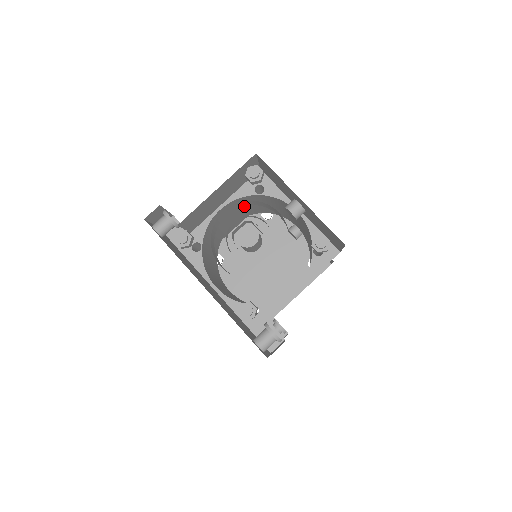
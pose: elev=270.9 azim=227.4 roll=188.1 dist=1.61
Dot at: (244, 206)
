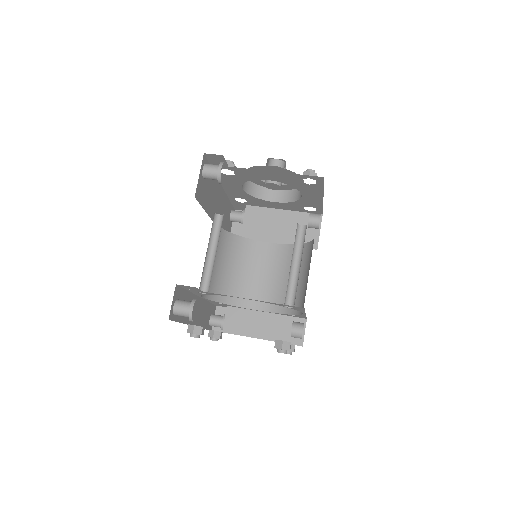
Dot at: (283, 274)
